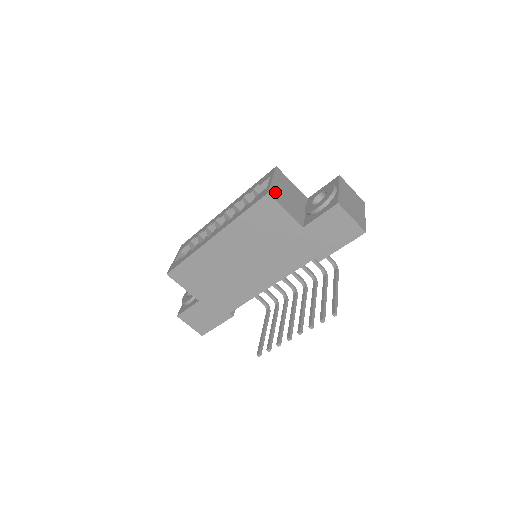
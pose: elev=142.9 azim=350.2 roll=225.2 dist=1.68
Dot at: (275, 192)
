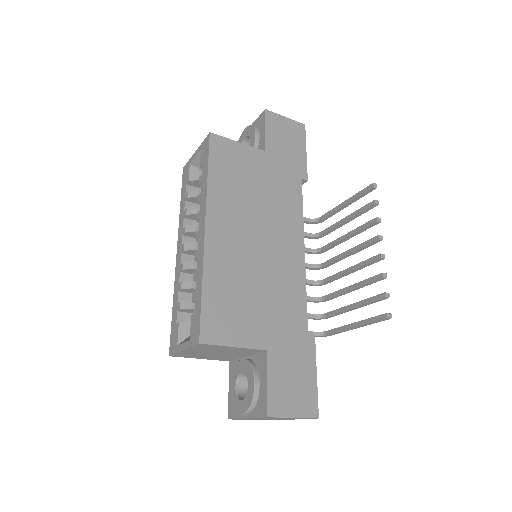
Dot at: occluded
